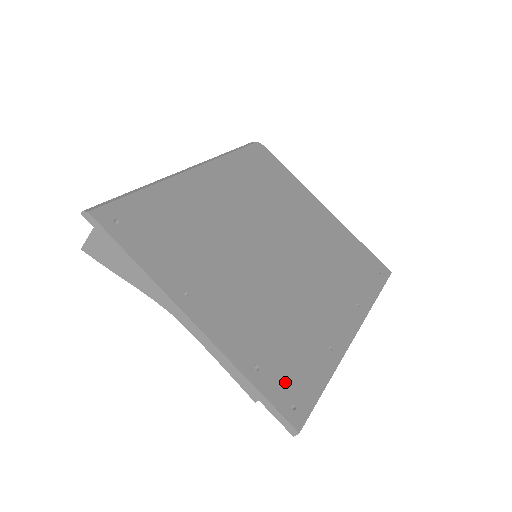
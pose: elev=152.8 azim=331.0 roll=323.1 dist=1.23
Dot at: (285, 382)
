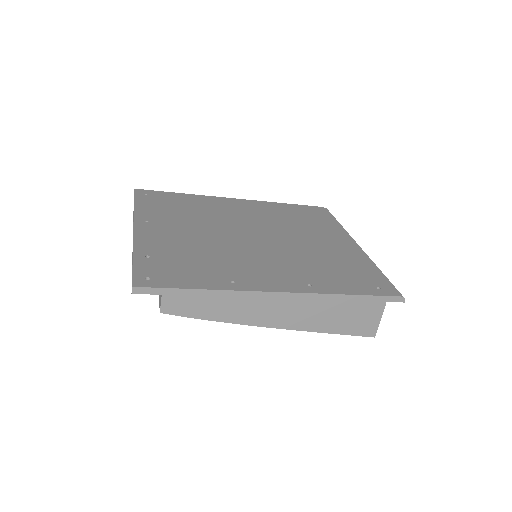
Dot at: (160, 270)
